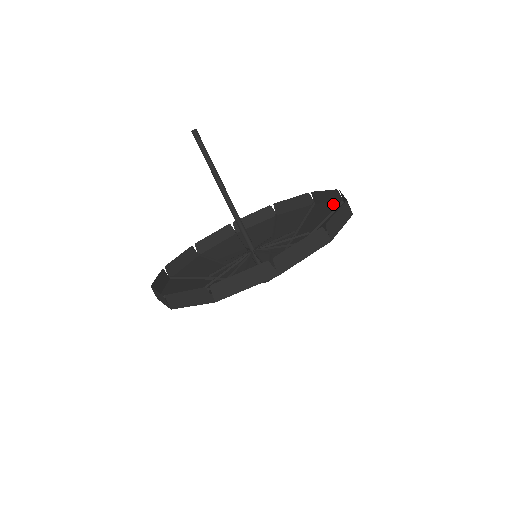
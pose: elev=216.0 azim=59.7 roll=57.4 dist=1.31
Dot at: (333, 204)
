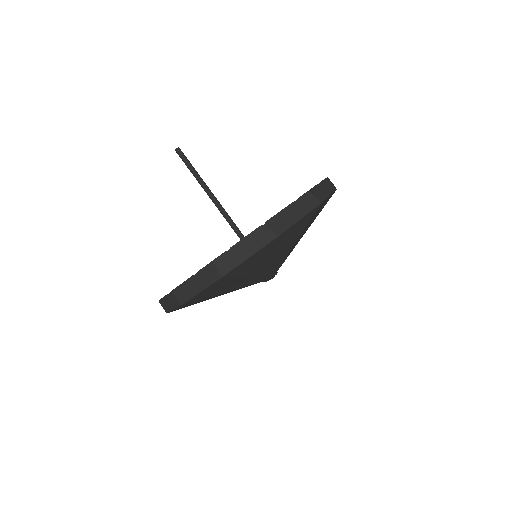
Dot at: (324, 201)
